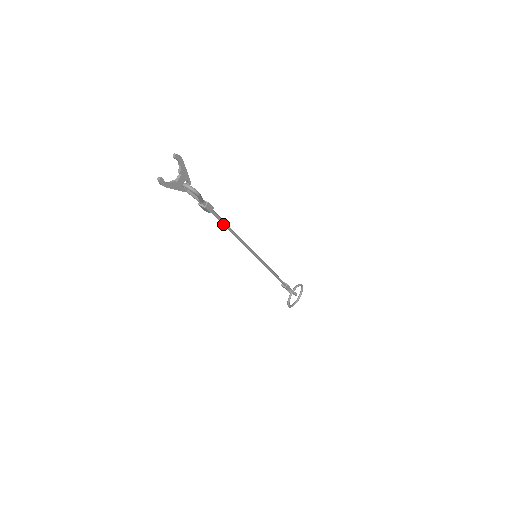
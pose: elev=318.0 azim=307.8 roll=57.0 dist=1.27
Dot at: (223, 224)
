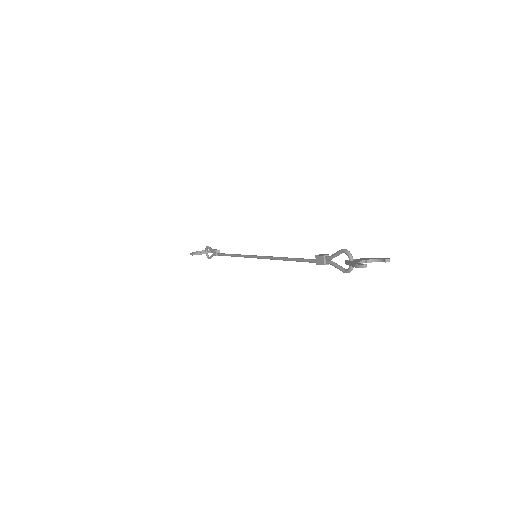
Dot at: (300, 261)
